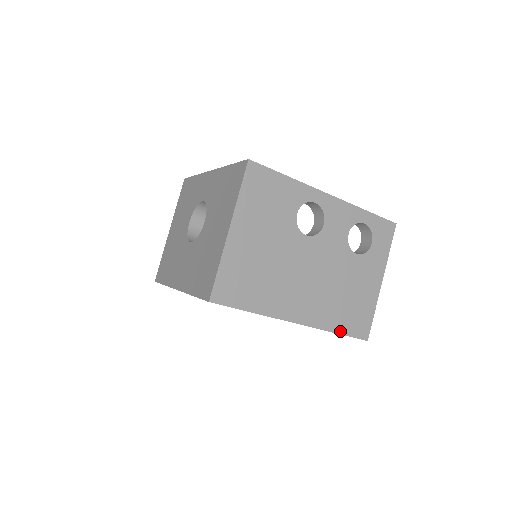
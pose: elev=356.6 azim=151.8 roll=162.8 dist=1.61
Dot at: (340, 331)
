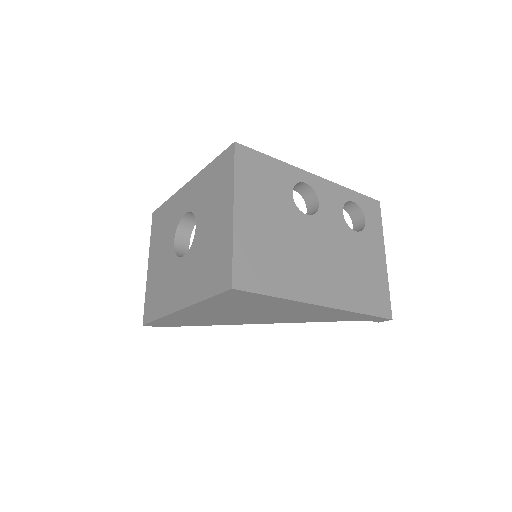
Dot at: (365, 311)
